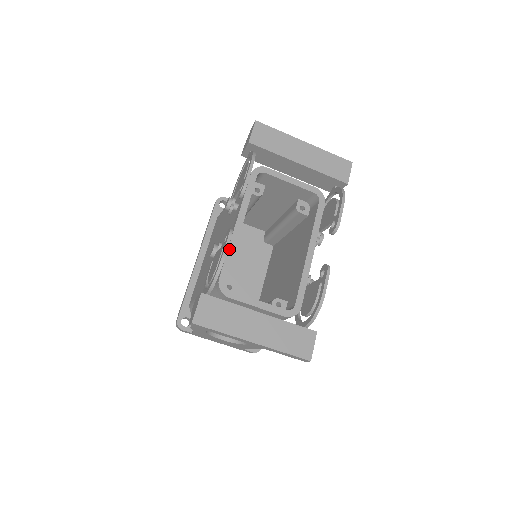
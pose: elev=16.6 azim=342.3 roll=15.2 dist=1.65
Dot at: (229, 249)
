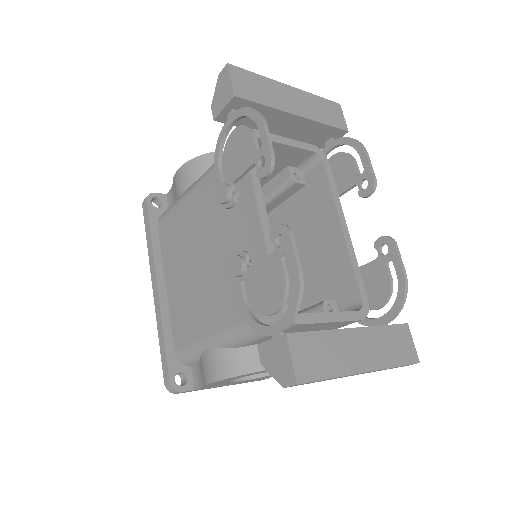
Dot at: occluded
